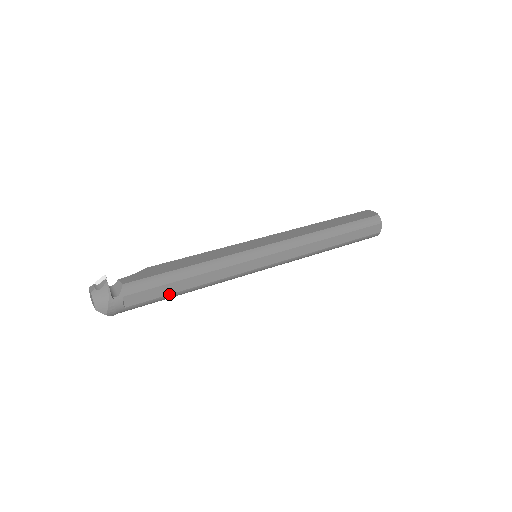
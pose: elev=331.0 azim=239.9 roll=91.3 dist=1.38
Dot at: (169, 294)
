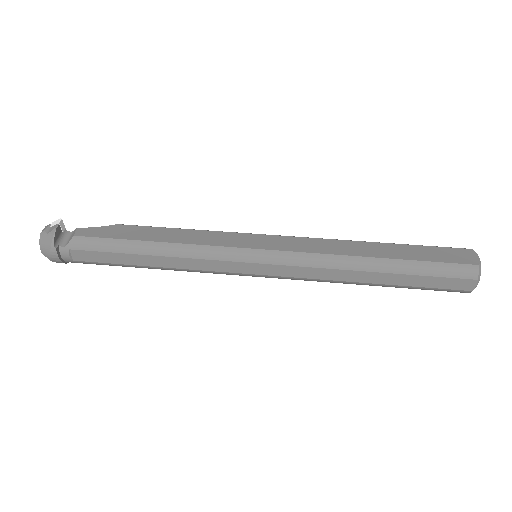
Dot at: (124, 264)
